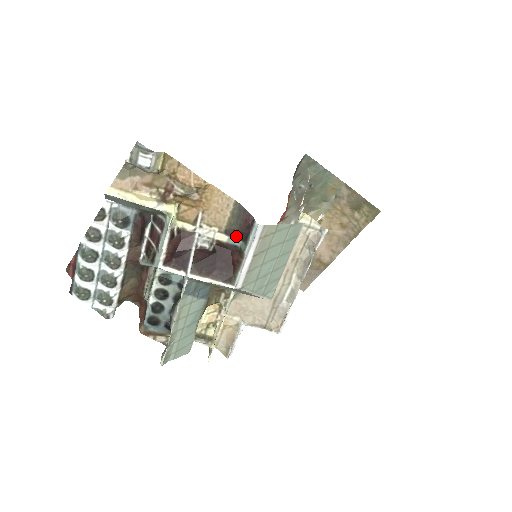
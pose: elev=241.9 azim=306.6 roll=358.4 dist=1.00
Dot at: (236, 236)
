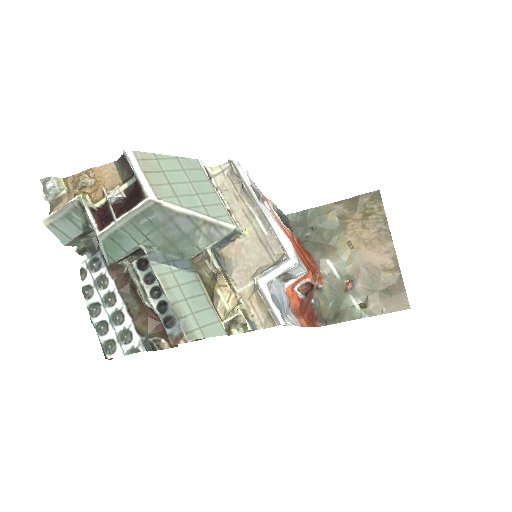
Dot at: (130, 178)
